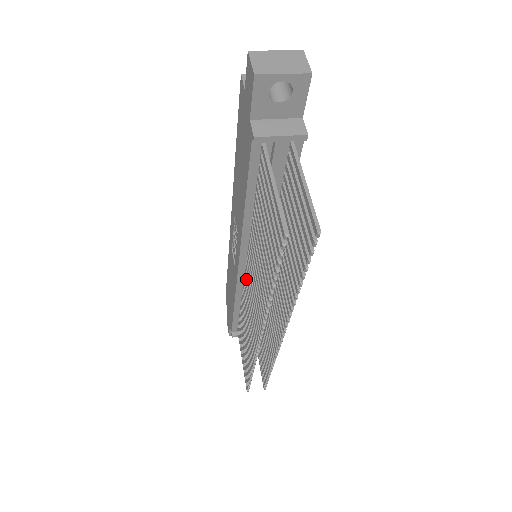
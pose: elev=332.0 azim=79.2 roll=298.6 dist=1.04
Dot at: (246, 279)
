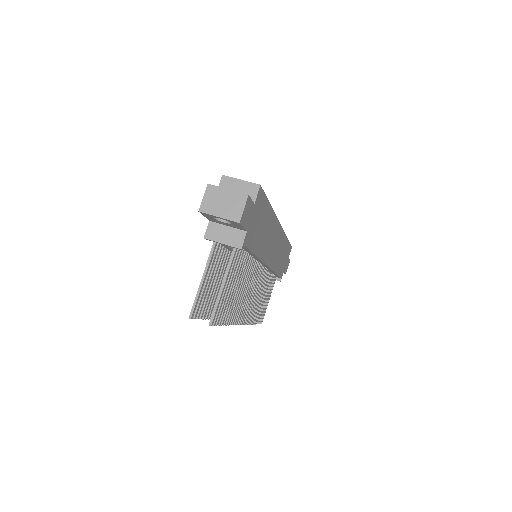
Dot at: occluded
